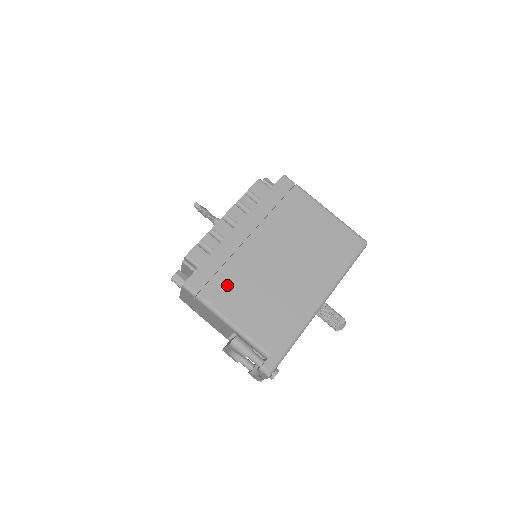
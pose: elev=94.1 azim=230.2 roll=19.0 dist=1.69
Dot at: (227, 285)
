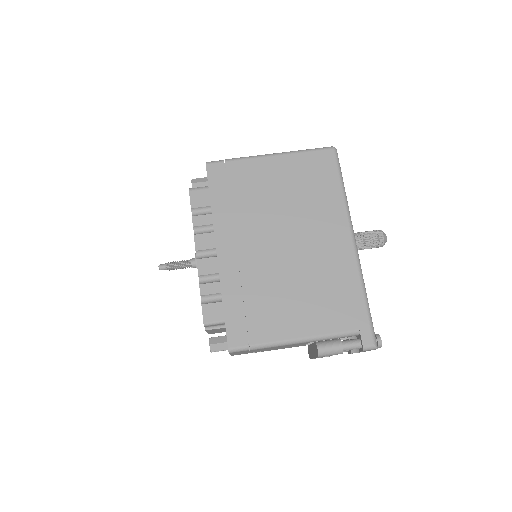
Dot at: (264, 311)
